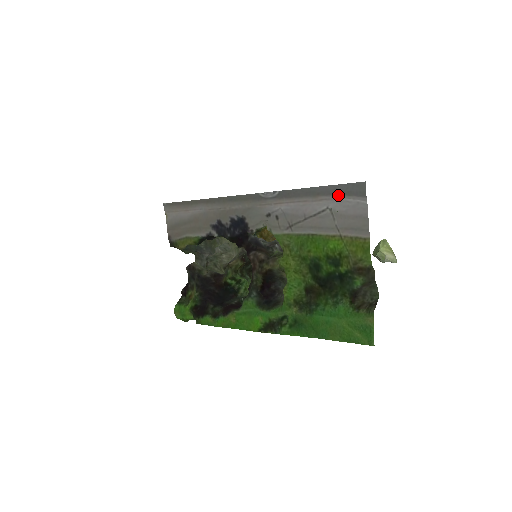
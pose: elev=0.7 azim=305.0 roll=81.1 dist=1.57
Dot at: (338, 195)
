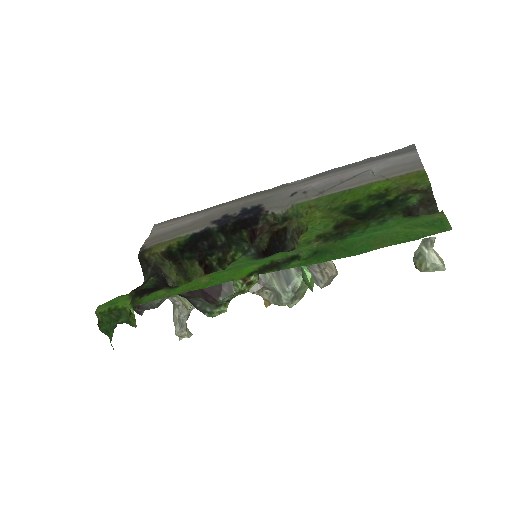
Dot at: (383, 158)
